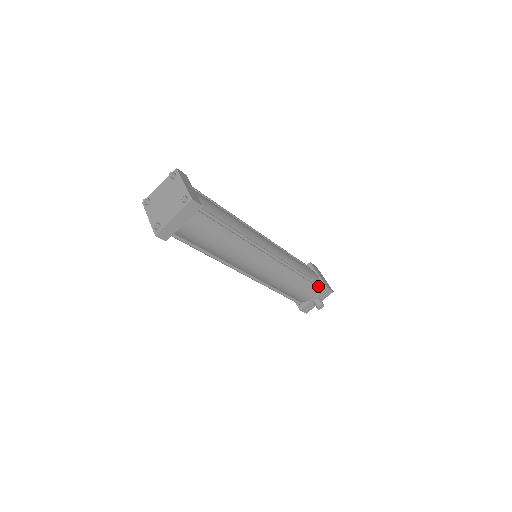
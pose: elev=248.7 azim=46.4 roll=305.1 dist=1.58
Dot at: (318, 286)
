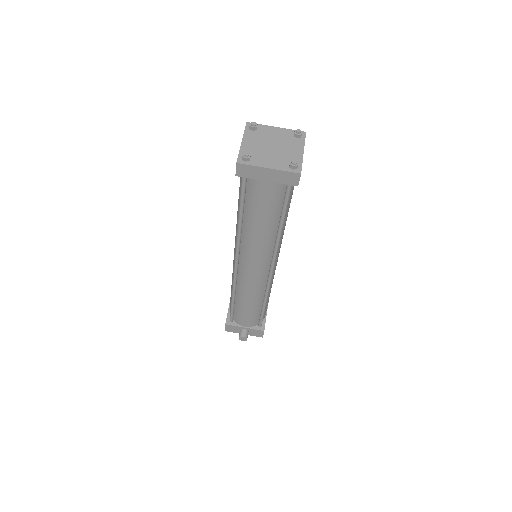
Dot at: (260, 323)
